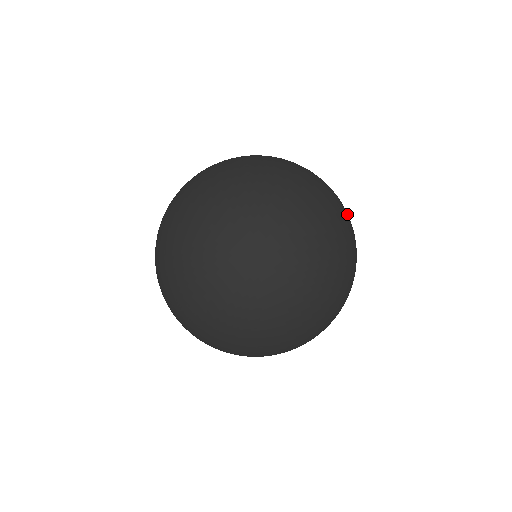
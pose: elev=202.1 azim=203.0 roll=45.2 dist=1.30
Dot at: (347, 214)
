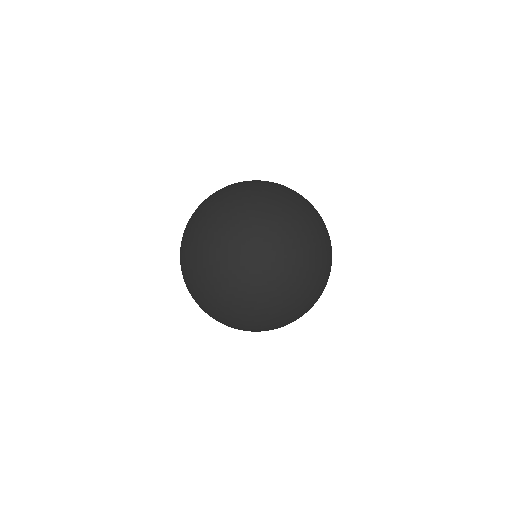
Dot at: (287, 275)
